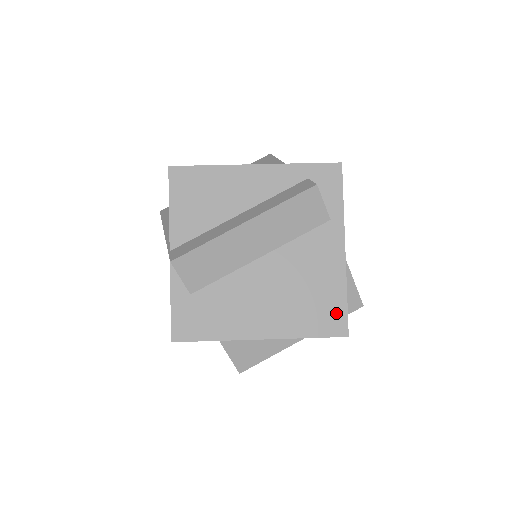
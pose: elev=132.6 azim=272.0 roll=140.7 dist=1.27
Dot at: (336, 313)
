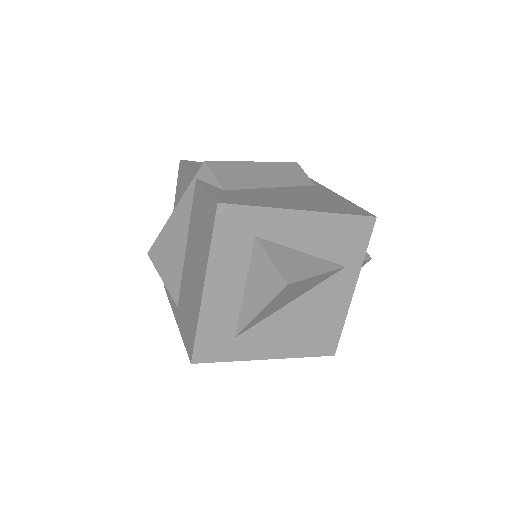
Dot at: (355, 209)
